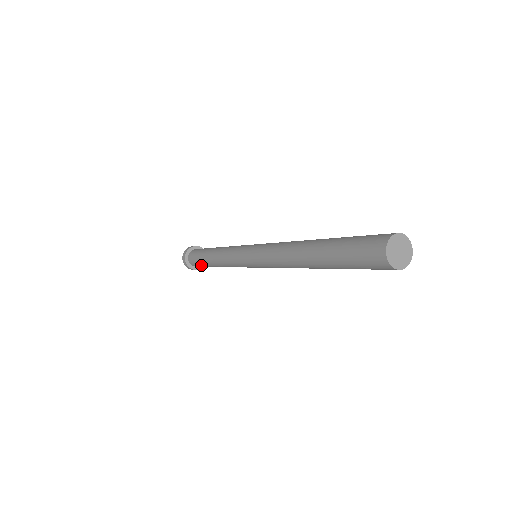
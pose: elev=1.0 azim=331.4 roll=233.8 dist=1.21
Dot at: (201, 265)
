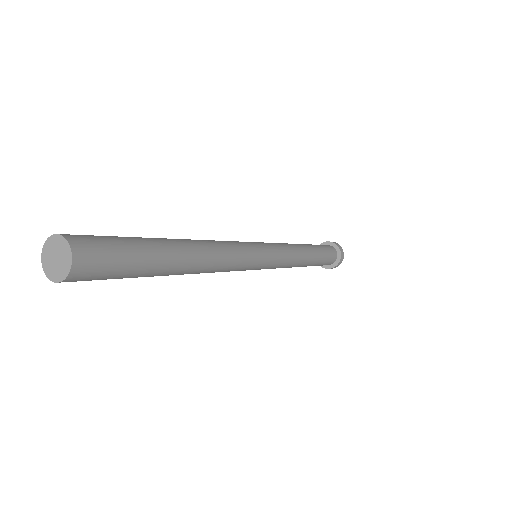
Dot at: occluded
